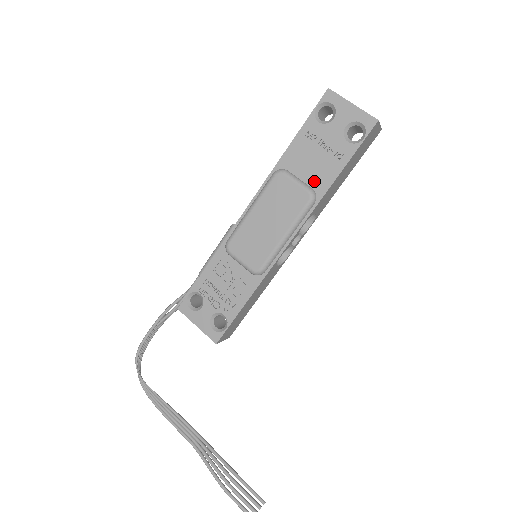
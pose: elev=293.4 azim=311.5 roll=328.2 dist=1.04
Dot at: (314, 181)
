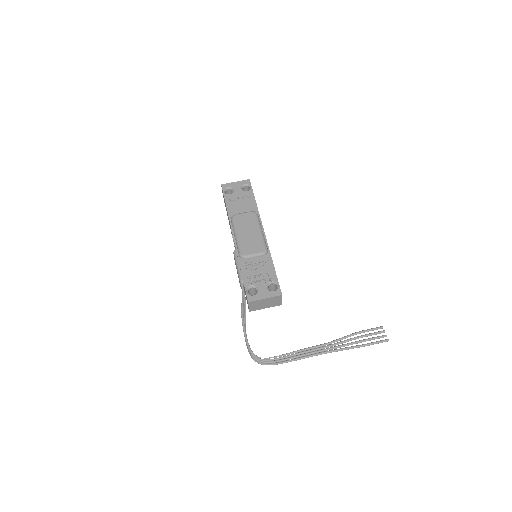
Dot at: (249, 209)
